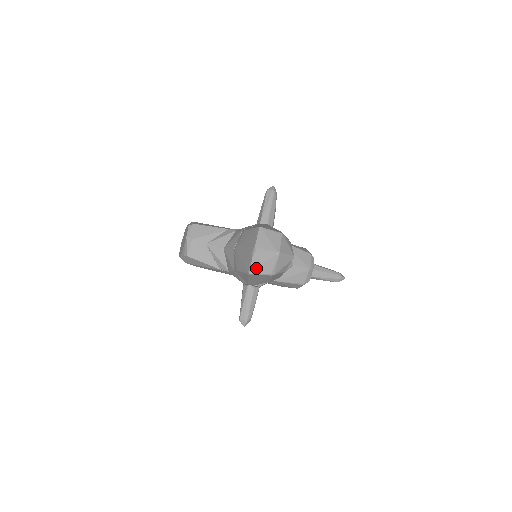
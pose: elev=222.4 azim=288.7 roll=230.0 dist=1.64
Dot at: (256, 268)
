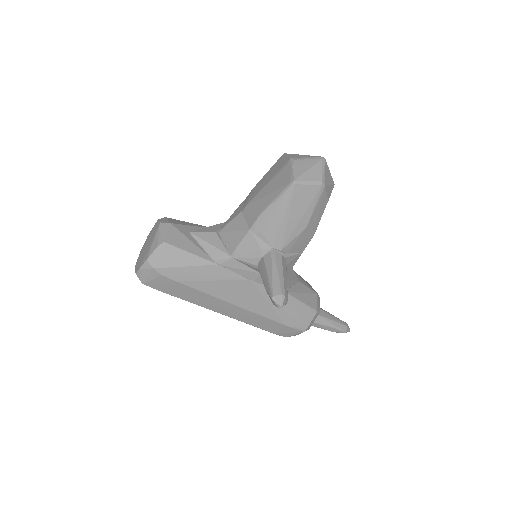
Dot at: (302, 174)
